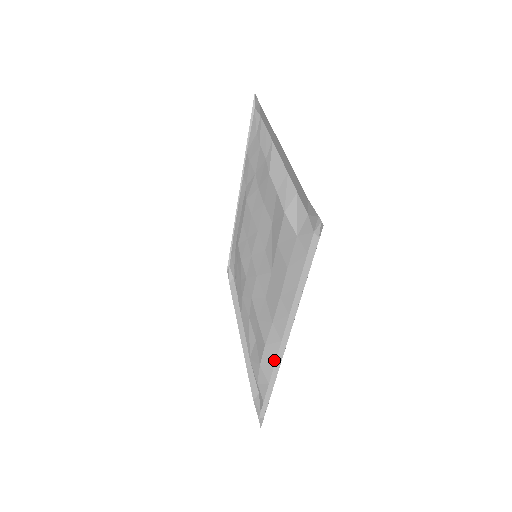
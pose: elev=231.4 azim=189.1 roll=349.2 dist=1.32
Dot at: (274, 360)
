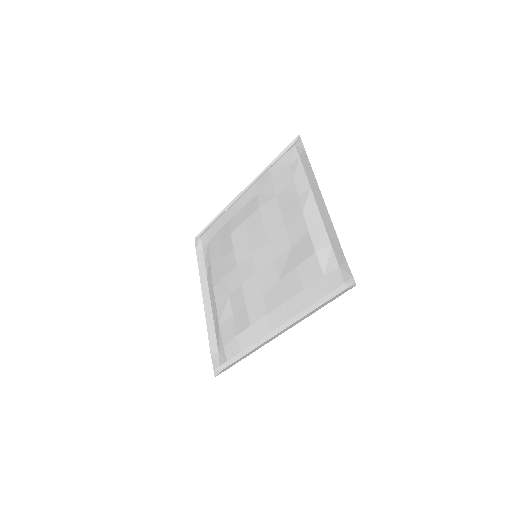
Dot at: (257, 339)
